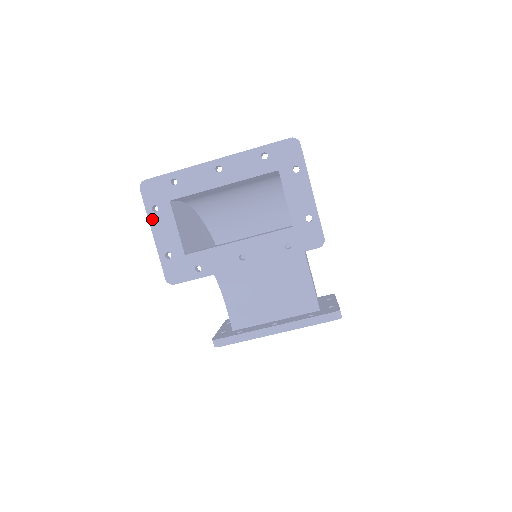
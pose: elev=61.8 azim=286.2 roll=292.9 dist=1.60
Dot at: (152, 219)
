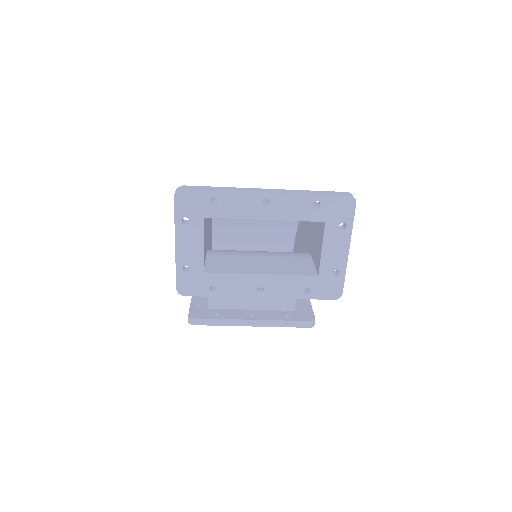
Dot at: (179, 230)
